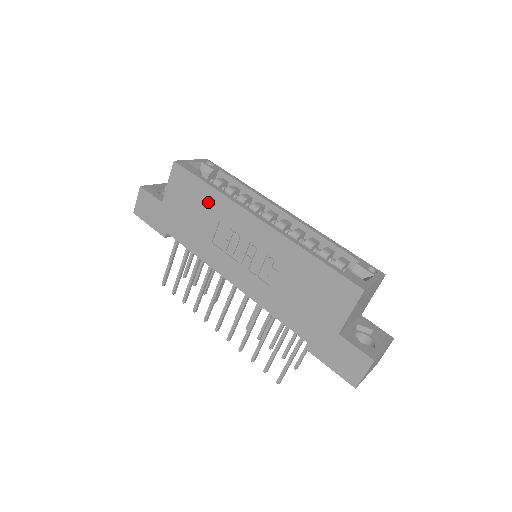
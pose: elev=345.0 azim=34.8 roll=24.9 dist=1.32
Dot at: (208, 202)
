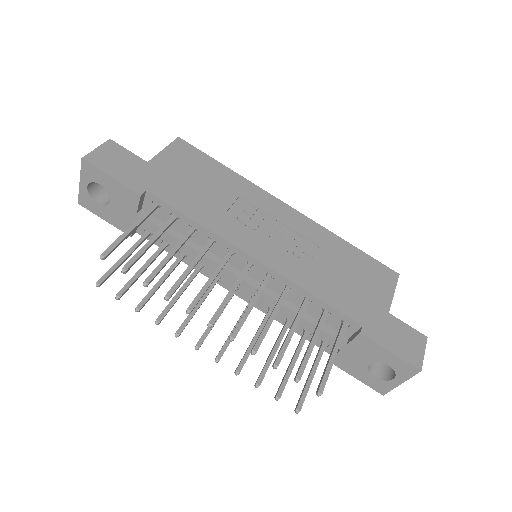
Dot at: (224, 179)
